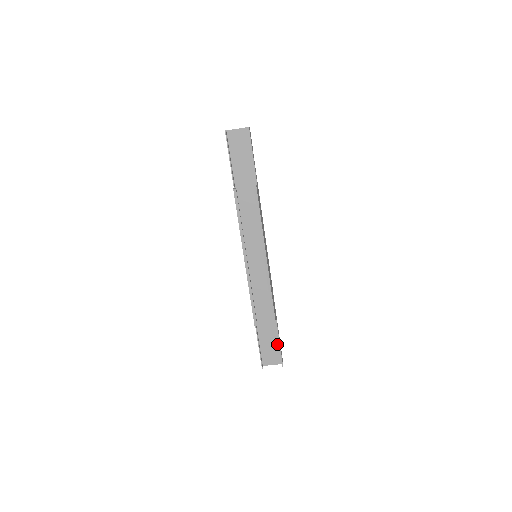
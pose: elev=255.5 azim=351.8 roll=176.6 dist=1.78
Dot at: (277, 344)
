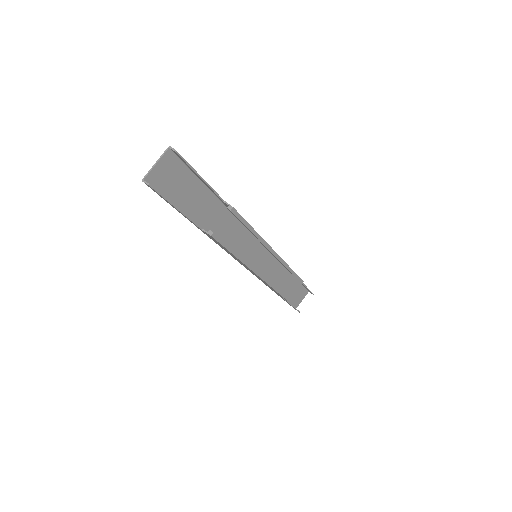
Dot at: (300, 286)
